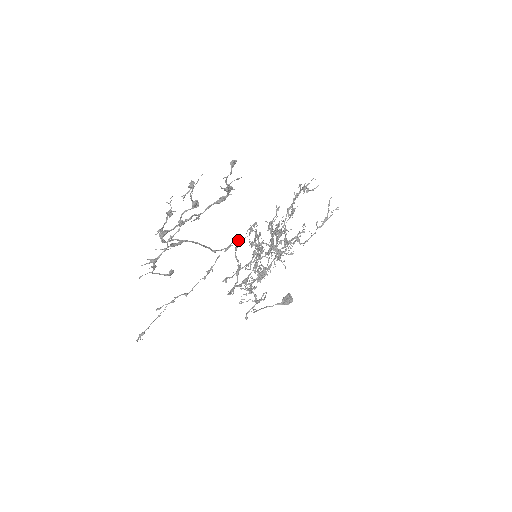
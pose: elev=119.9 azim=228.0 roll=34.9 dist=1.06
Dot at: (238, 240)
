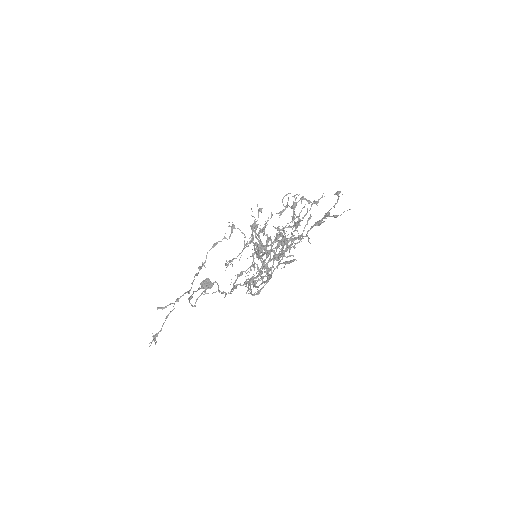
Dot at: occluded
